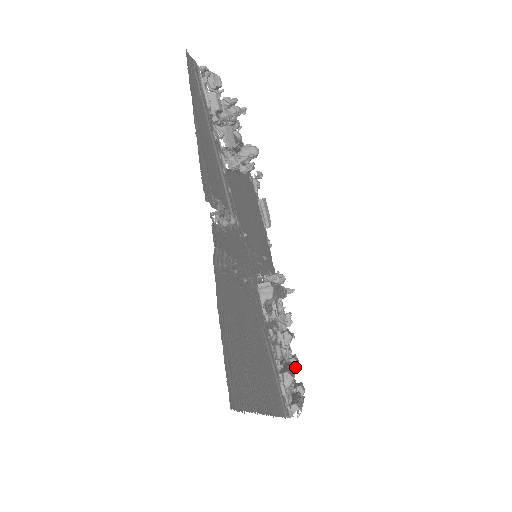
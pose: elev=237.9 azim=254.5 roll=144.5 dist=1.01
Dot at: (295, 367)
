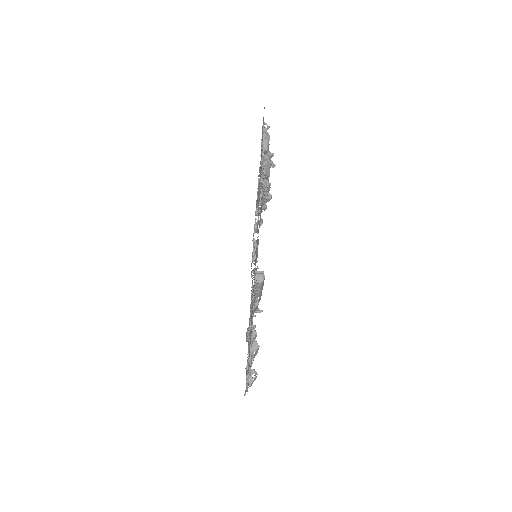
Dot at: occluded
